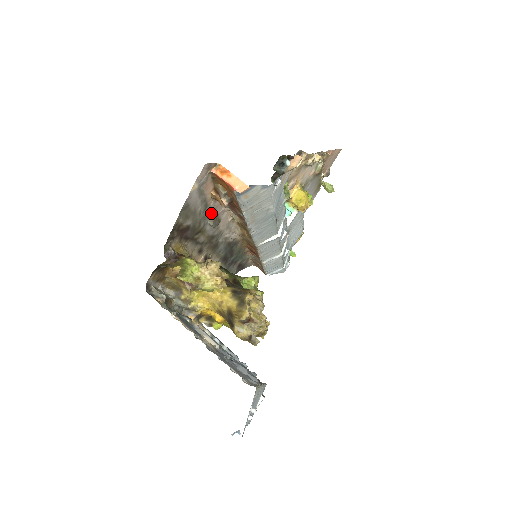
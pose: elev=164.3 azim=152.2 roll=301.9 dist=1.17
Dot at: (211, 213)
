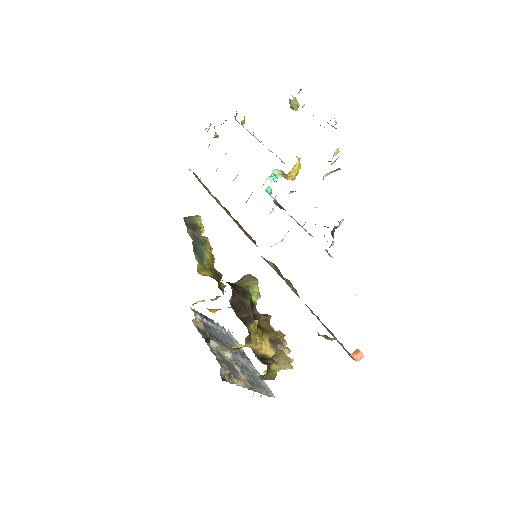
Dot at: occluded
